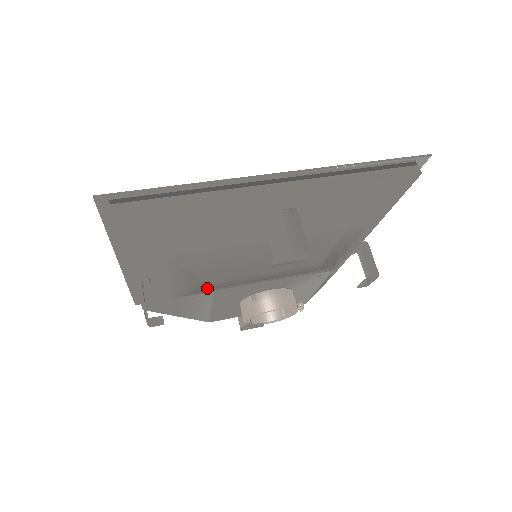
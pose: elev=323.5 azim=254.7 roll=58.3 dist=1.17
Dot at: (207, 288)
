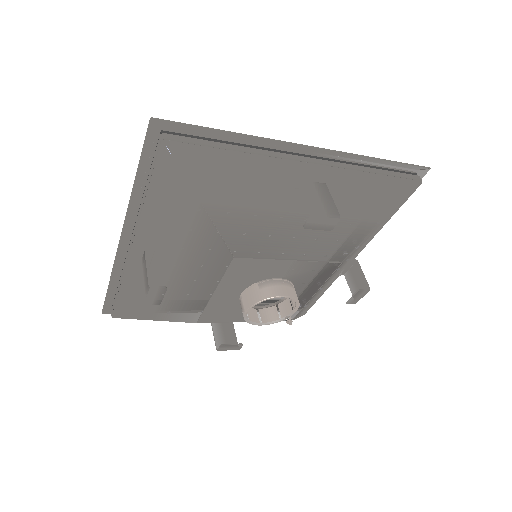
Dot at: (226, 255)
